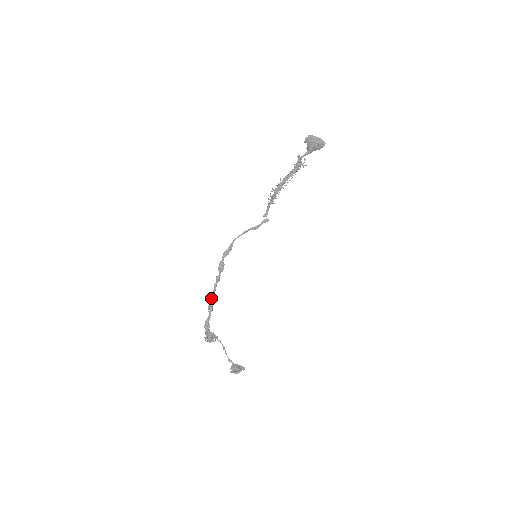
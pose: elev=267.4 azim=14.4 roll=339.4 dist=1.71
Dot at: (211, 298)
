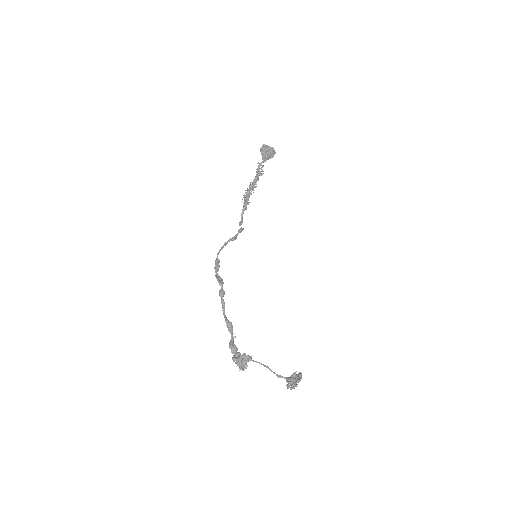
Dot at: (224, 316)
